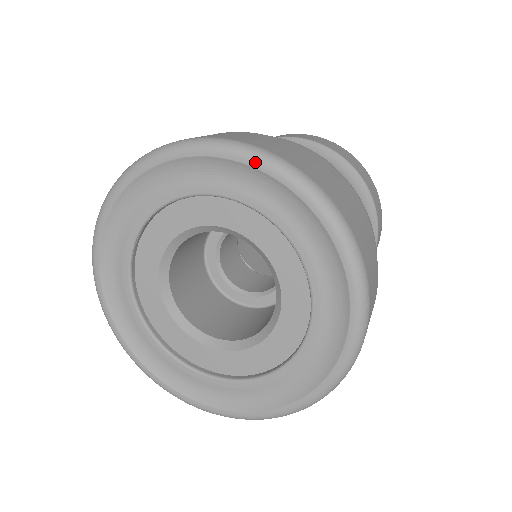
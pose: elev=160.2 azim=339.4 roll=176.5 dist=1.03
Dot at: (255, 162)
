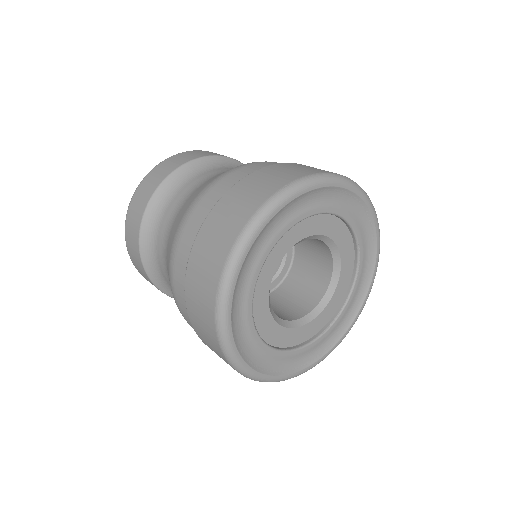
Dot at: (364, 197)
